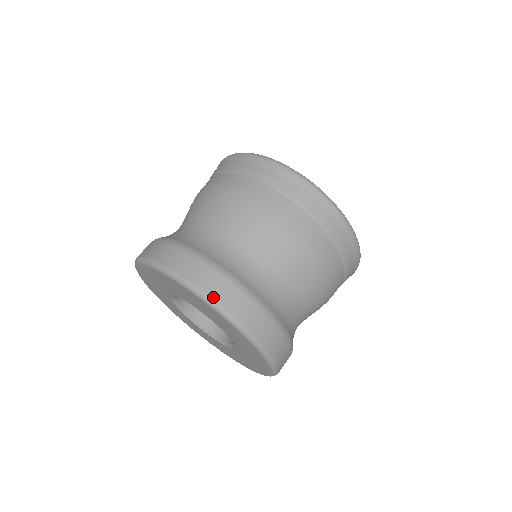
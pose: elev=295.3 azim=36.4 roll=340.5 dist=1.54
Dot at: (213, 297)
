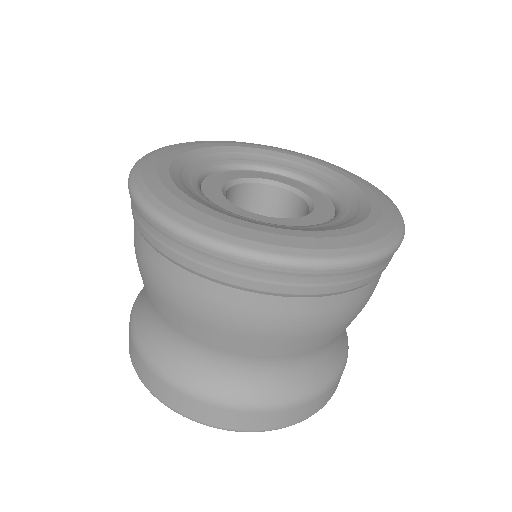
Dot at: (311, 415)
